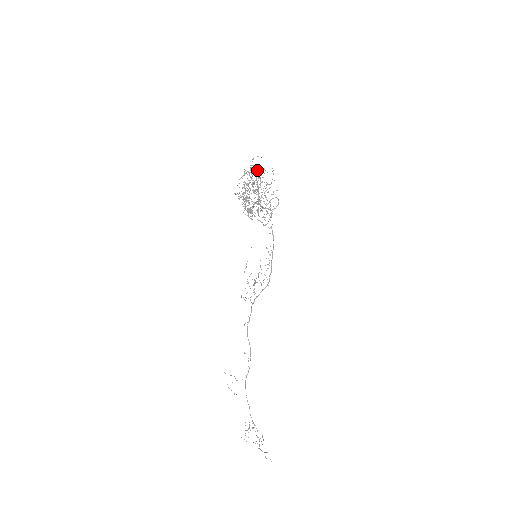
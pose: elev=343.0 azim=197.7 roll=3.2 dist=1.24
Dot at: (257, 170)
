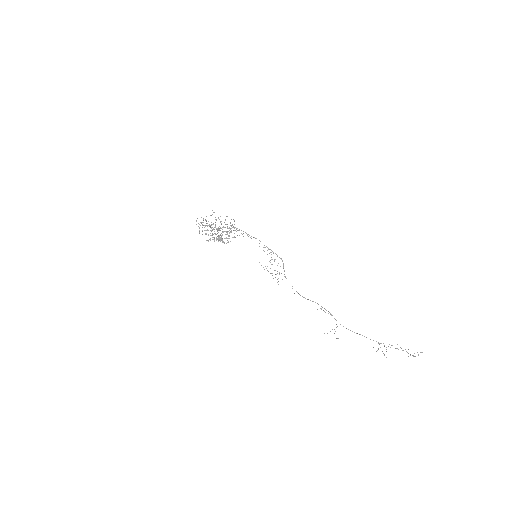
Dot at: (205, 220)
